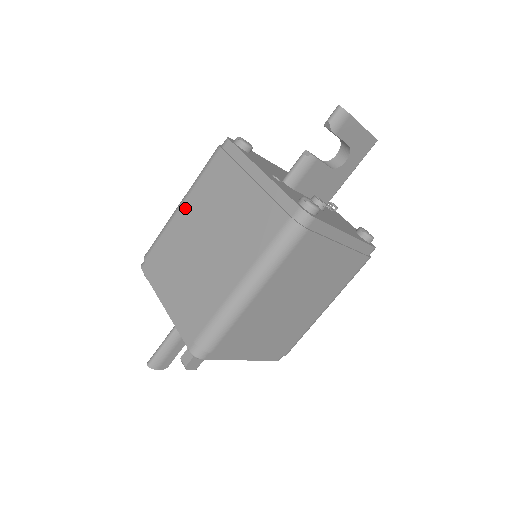
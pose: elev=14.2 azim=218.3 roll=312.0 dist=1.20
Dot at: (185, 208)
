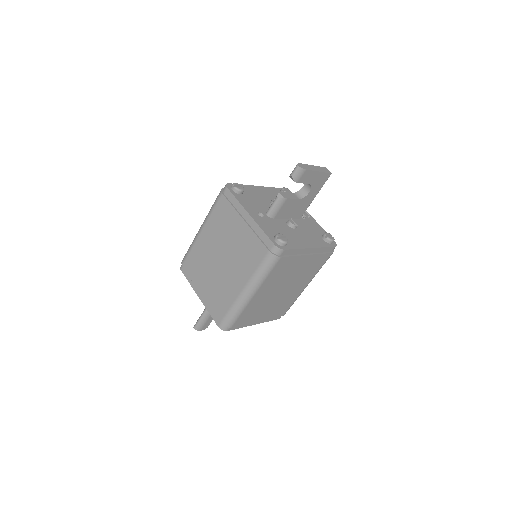
Dot at: (204, 233)
